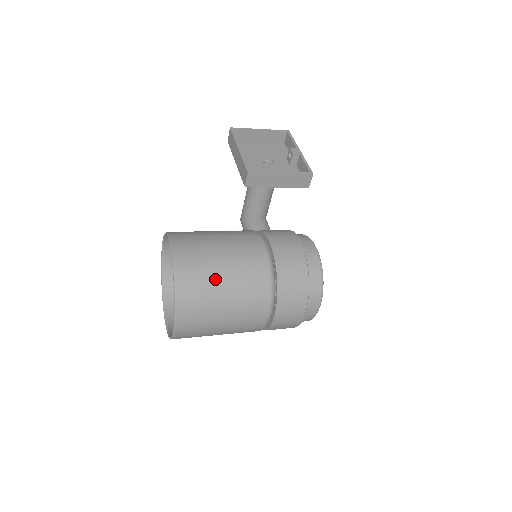
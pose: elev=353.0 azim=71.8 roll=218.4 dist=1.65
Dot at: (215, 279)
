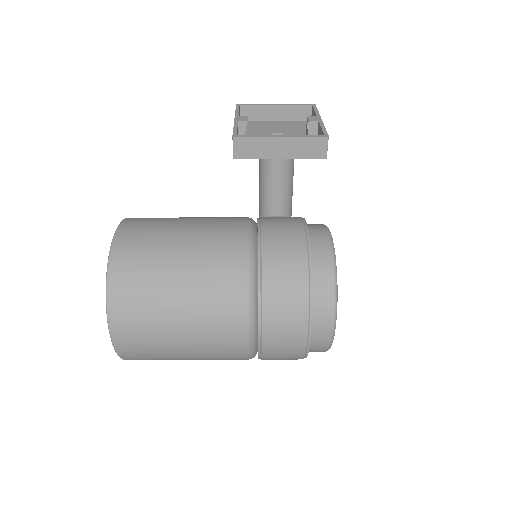
Dot at: (164, 267)
